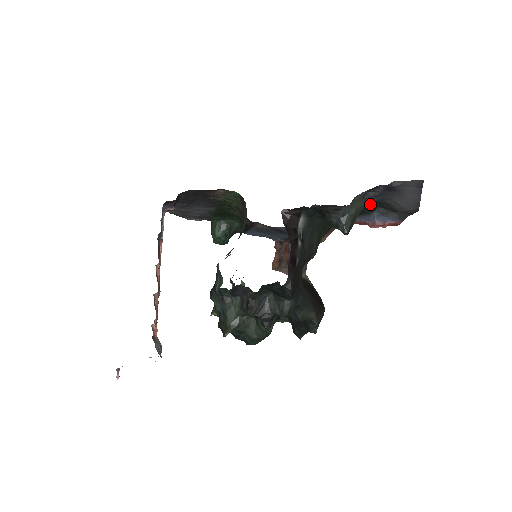
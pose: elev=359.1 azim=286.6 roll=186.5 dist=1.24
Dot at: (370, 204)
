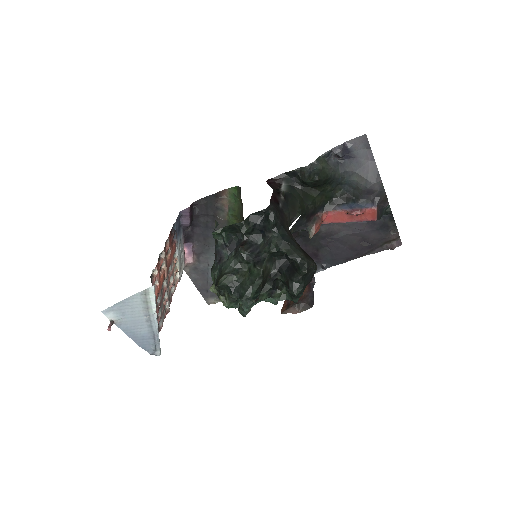
Dot at: (344, 192)
